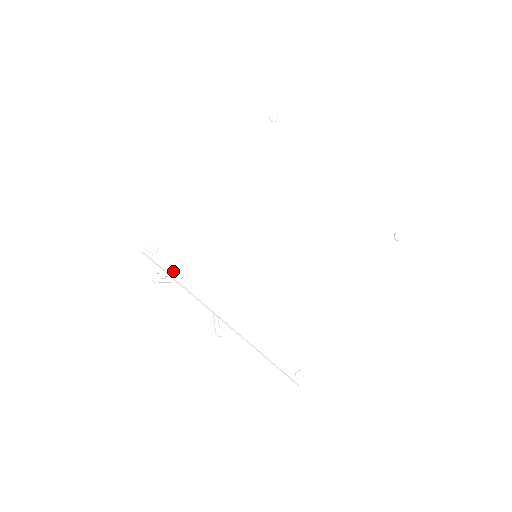
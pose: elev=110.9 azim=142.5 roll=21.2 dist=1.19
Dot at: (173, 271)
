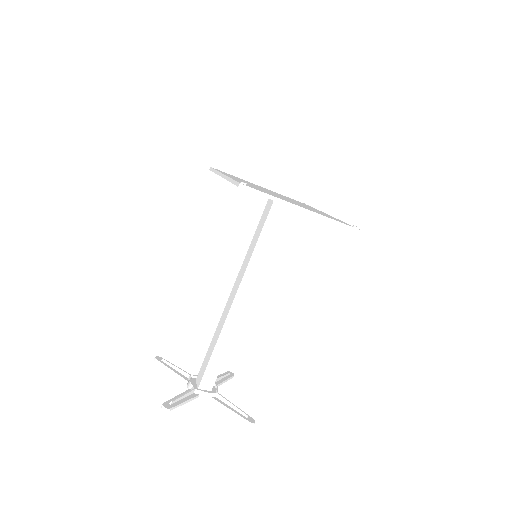
Dot at: (262, 191)
